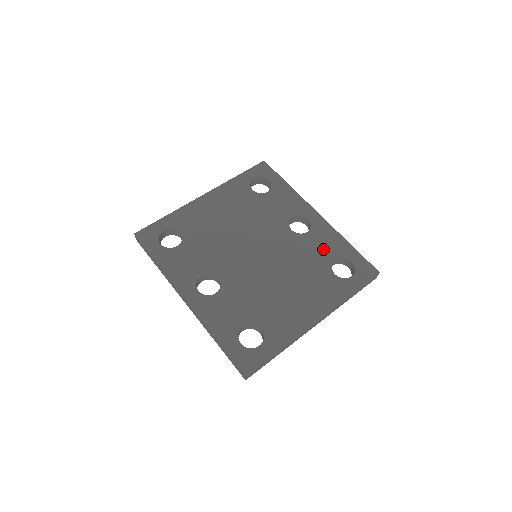
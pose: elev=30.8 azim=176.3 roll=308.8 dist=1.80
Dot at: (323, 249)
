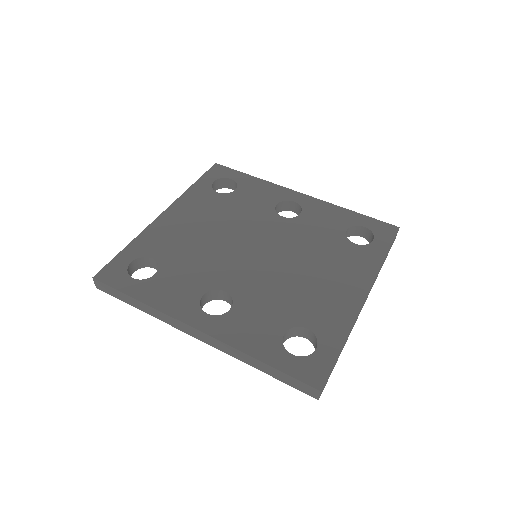
Dot at: (327, 224)
